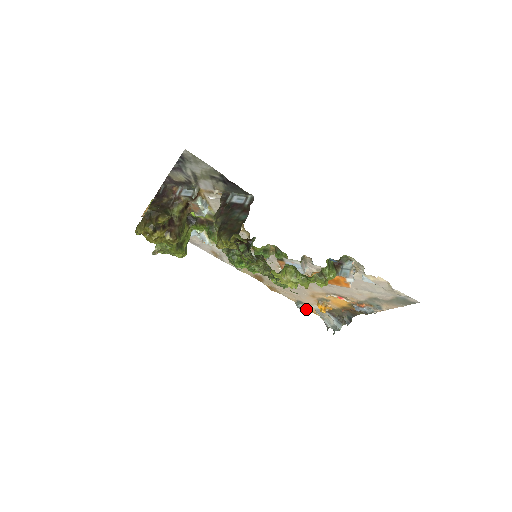
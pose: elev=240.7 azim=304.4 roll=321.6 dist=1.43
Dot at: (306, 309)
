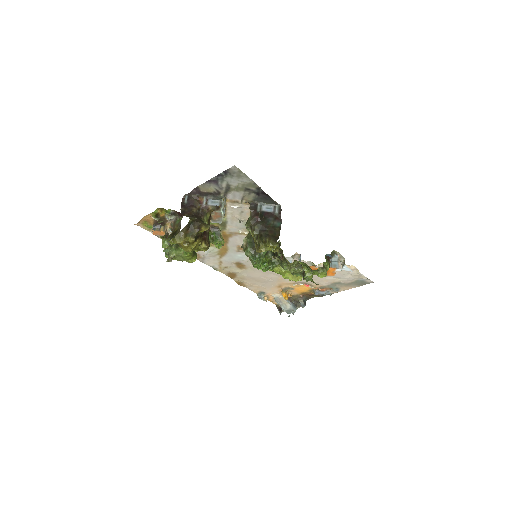
Dot at: (265, 298)
